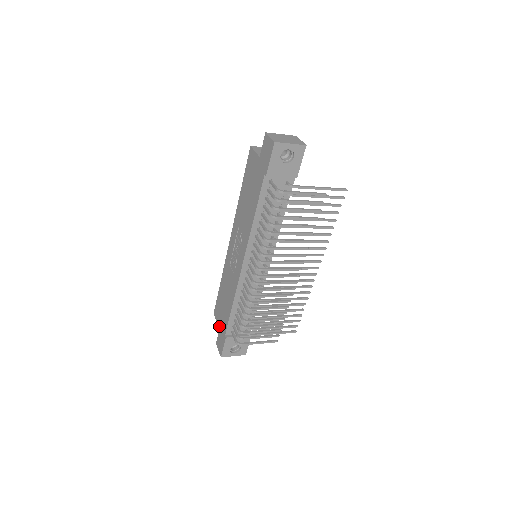
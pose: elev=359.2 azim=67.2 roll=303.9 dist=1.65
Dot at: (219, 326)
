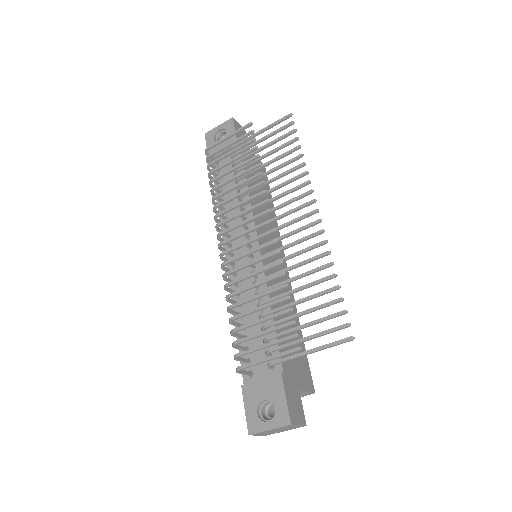
Dot at: occluded
